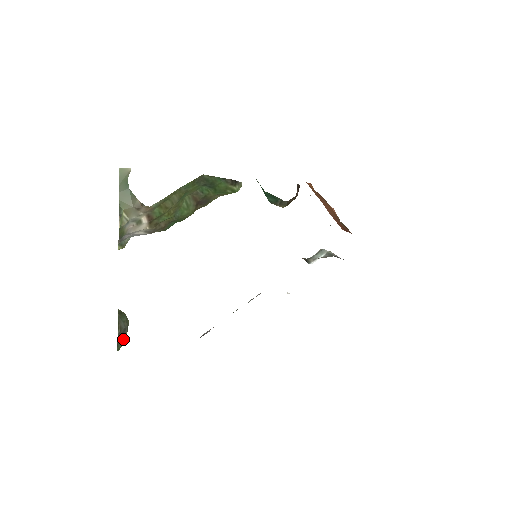
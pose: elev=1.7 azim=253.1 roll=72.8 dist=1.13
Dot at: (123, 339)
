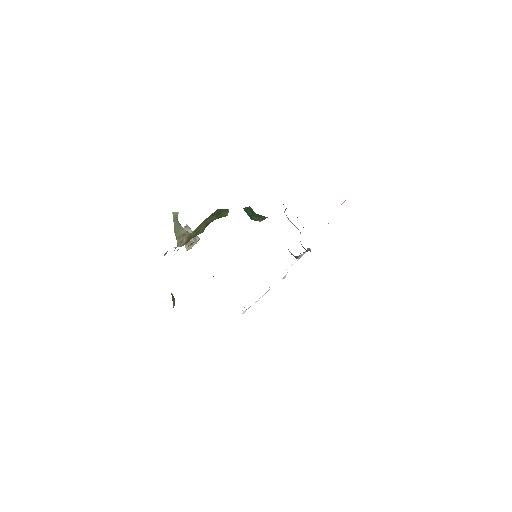
Dot at: occluded
